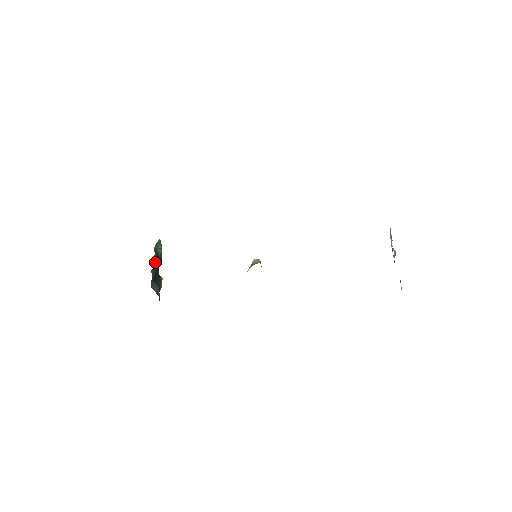
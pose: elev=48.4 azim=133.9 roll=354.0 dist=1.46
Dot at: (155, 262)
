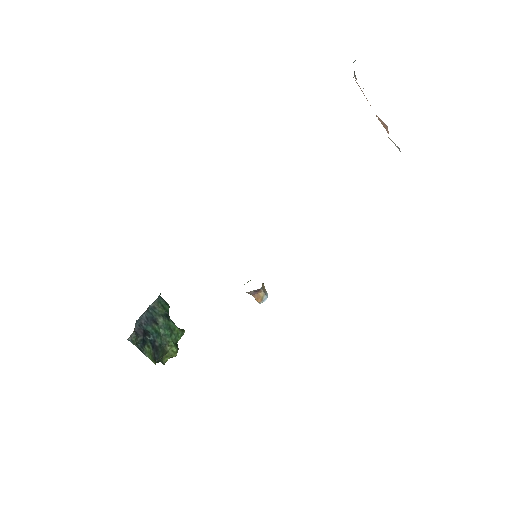
Dot at: (161, 304)
